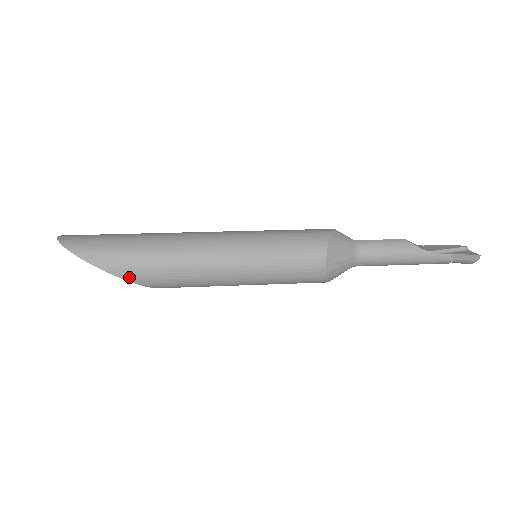
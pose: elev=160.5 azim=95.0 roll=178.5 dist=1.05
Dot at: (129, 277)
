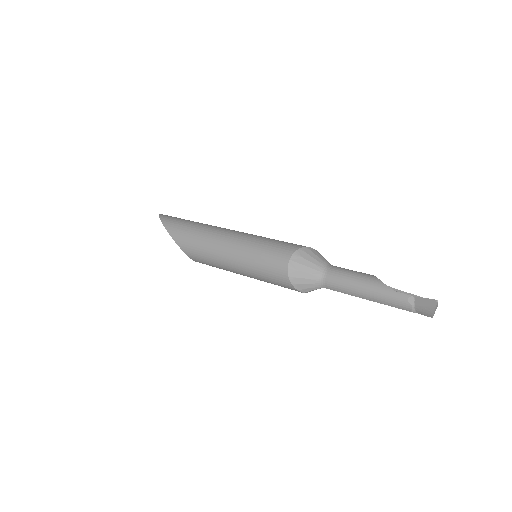
Dot at: (174, 236)
